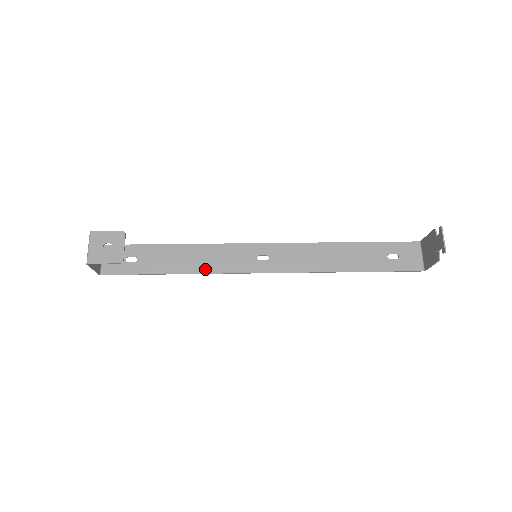
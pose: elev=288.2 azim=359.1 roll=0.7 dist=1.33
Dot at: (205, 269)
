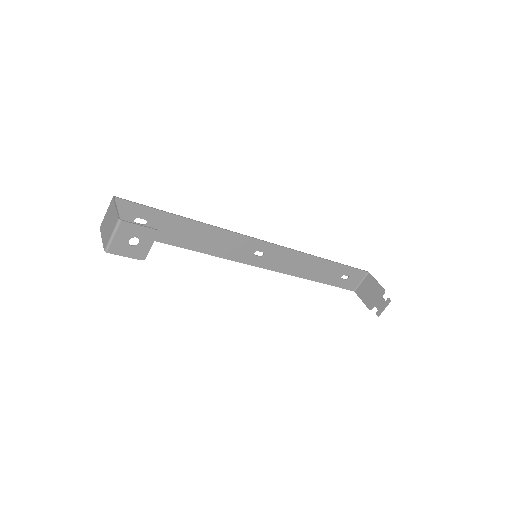
Dot at: (207, 250)
